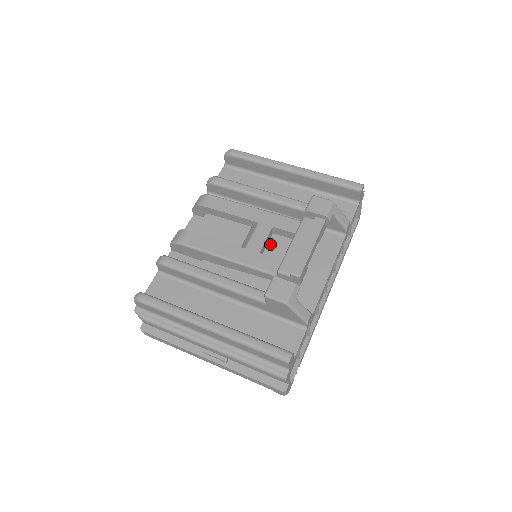
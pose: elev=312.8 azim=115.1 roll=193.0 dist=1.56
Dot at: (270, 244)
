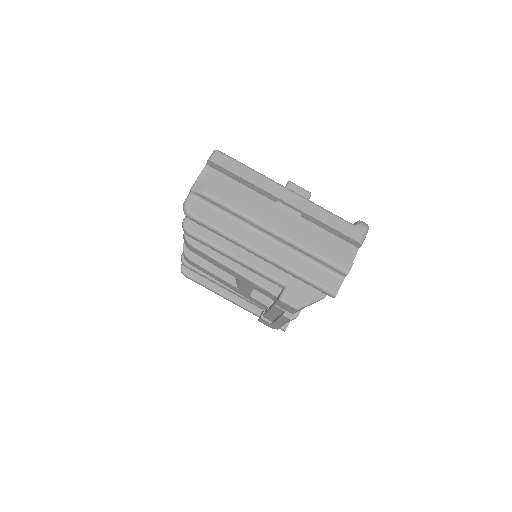
Dot at: occluded
